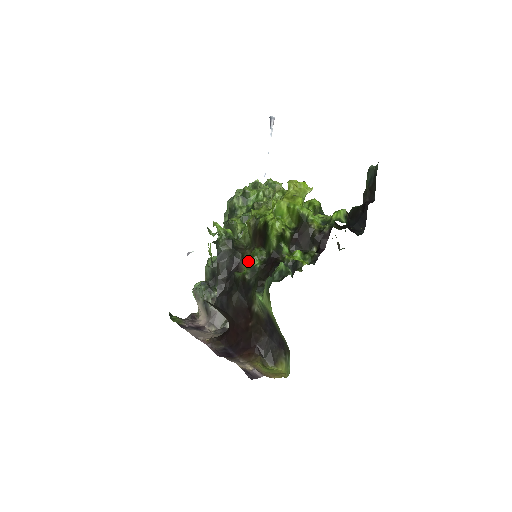
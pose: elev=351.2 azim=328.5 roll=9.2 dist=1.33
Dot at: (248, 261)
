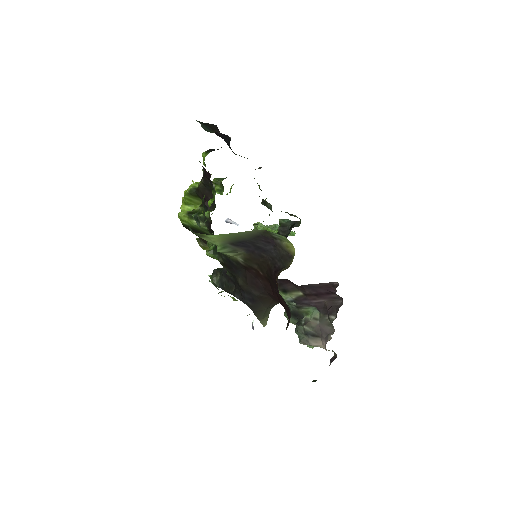
Dot at: (206, 254)
